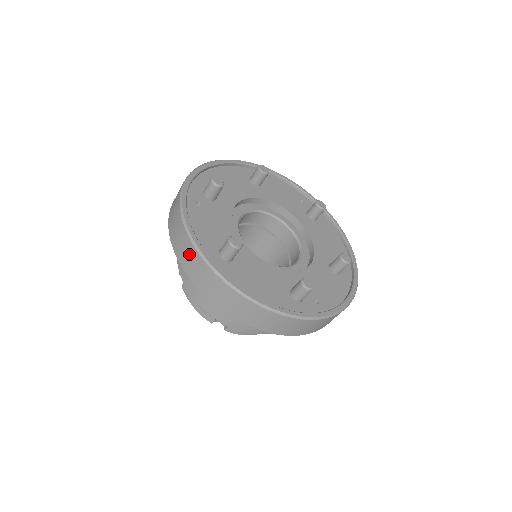
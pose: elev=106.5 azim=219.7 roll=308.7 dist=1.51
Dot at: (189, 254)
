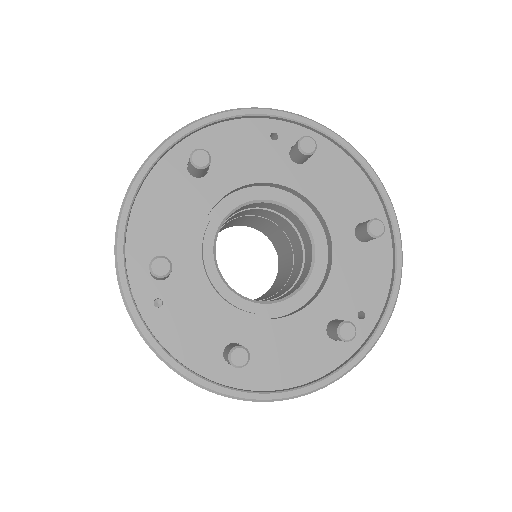
Dot at: occluded
